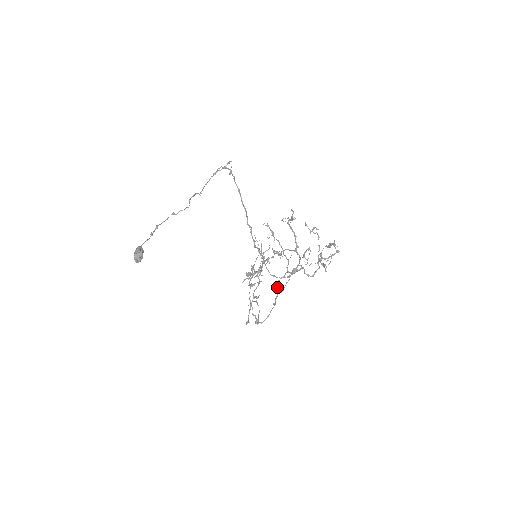
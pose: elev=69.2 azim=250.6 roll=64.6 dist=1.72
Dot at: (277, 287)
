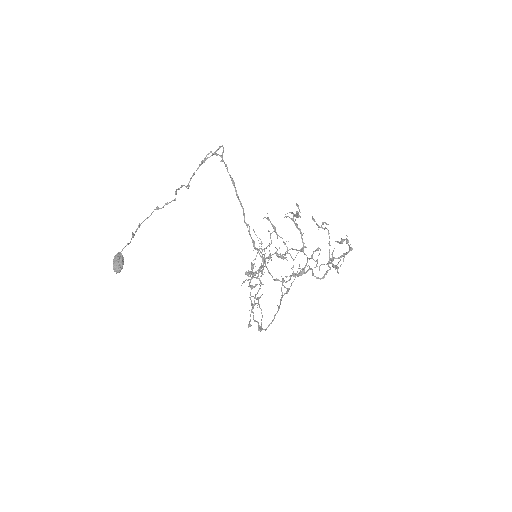
Dot at: (281, 287)
